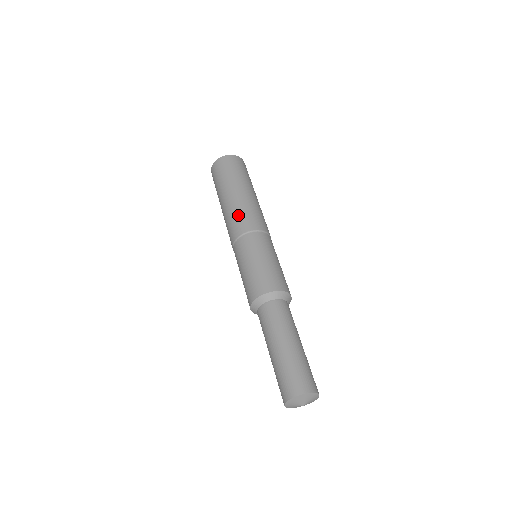
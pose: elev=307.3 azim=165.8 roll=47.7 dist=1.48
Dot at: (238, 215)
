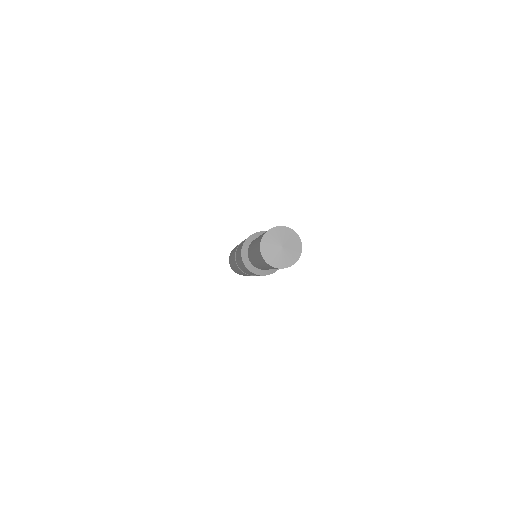
Dot at: occluded
